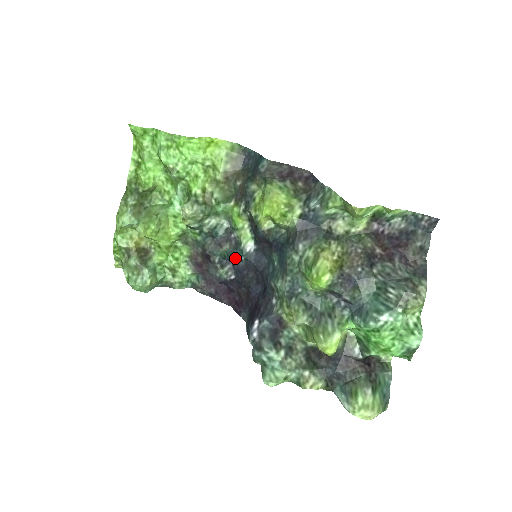
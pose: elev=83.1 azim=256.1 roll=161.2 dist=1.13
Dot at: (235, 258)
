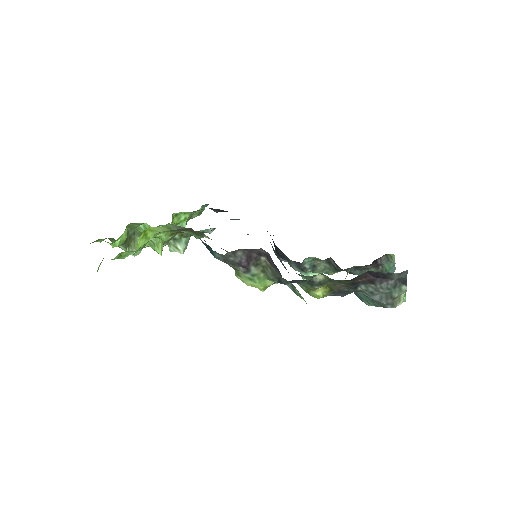
Dot at: occluded
